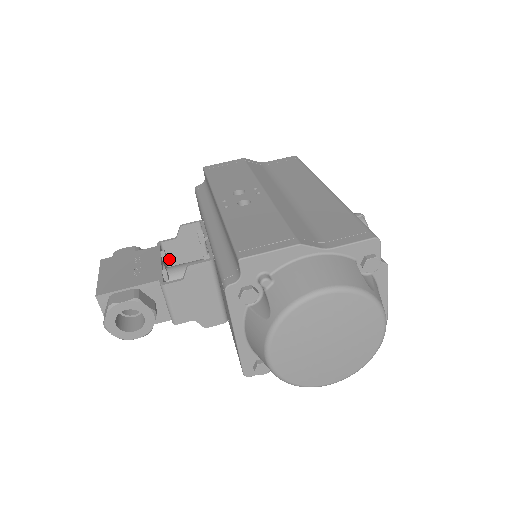
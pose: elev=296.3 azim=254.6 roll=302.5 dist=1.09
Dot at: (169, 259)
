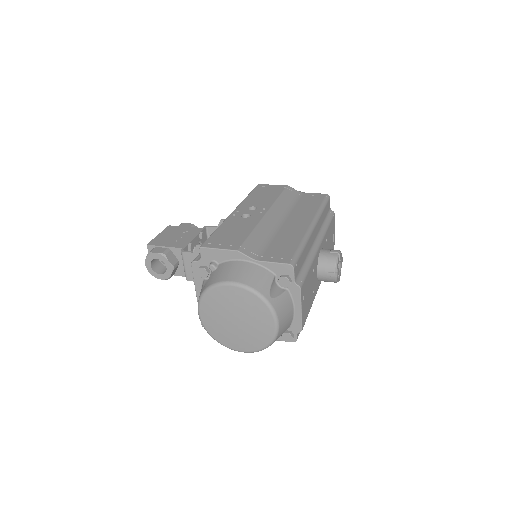
Dot at: occluded
